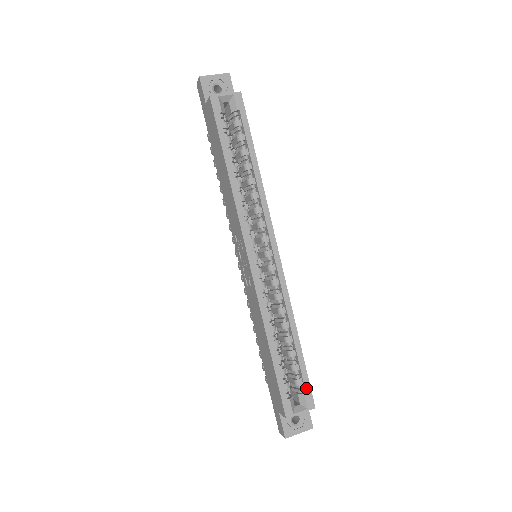
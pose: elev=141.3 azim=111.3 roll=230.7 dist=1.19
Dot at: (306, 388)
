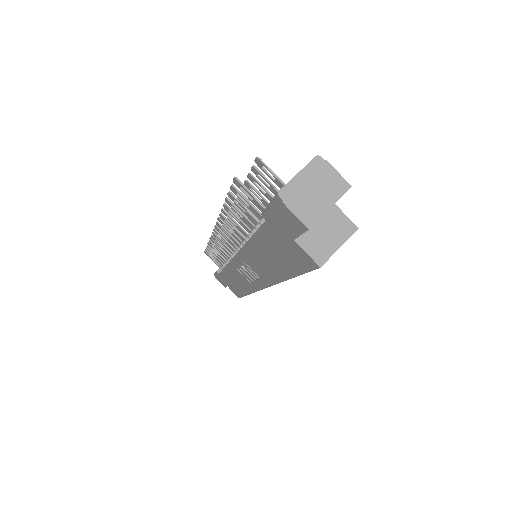
Dot at: occluded
